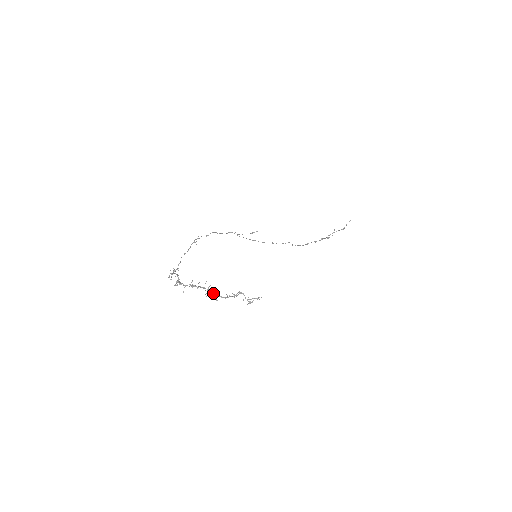
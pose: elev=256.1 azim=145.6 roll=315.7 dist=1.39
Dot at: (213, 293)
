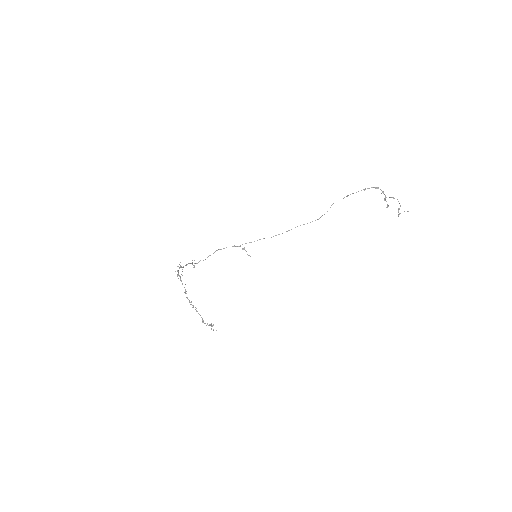
Dot at: occluded
